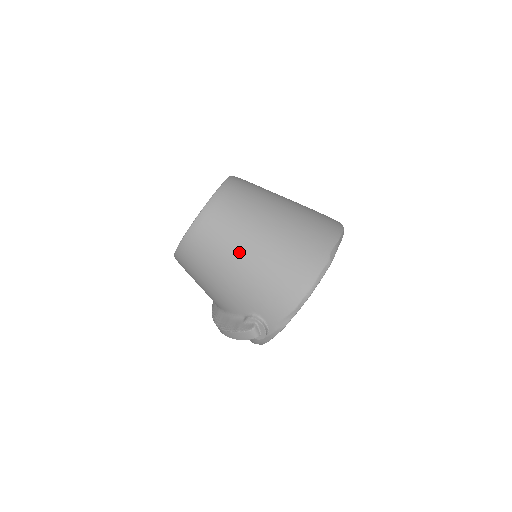
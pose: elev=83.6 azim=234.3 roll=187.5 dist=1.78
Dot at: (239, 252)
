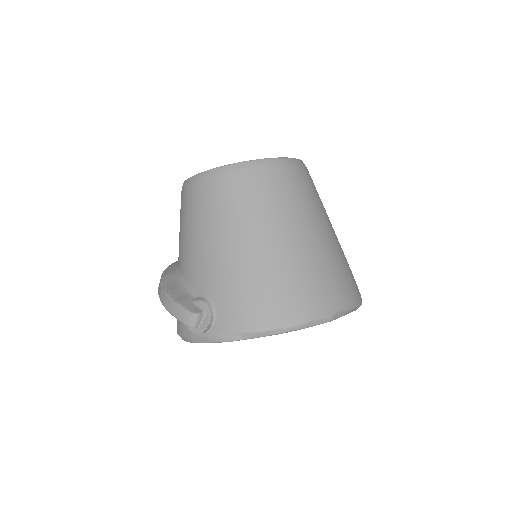
Dot at: (254, 228)
